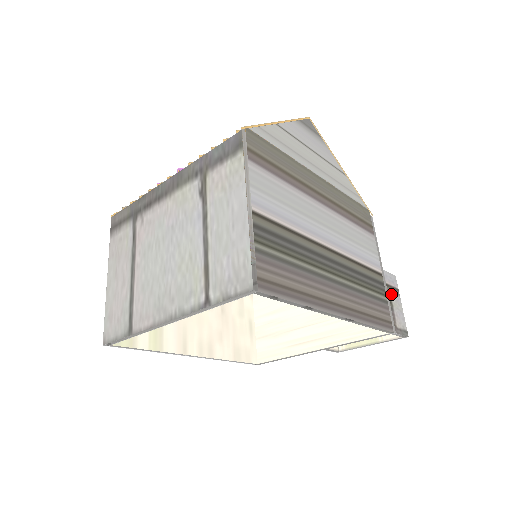
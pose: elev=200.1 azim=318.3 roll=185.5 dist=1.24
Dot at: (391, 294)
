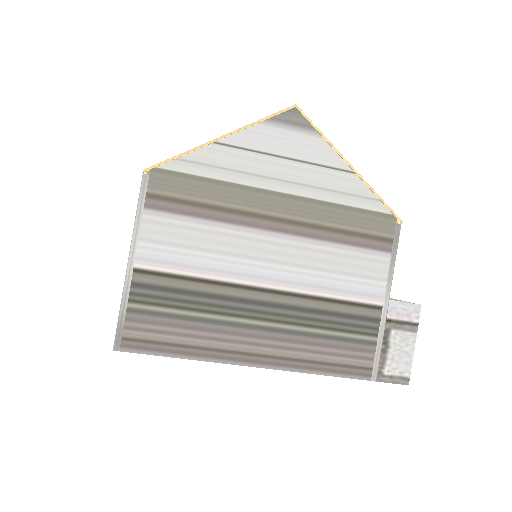
Dot at: (393, 332)
